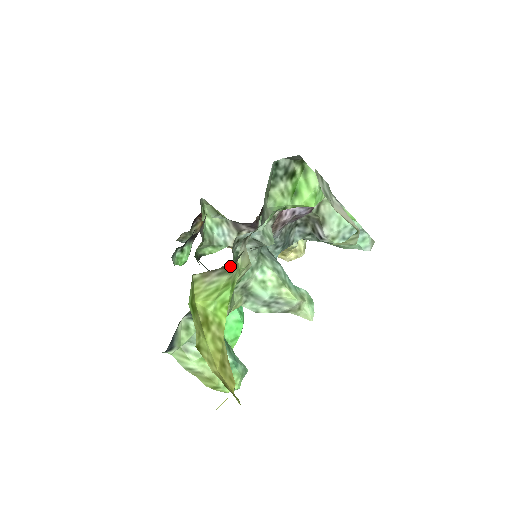
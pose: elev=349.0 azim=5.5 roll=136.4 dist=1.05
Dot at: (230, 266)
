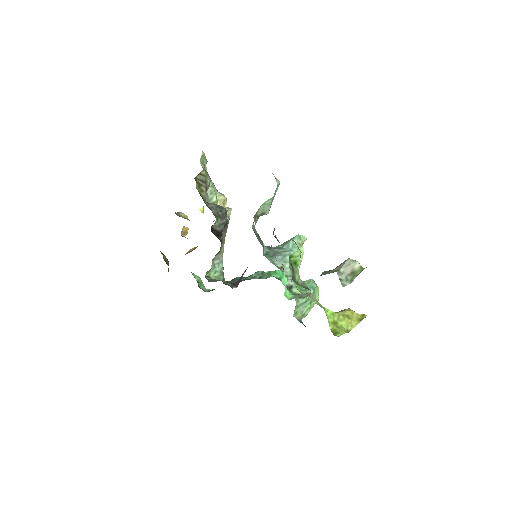
Dot at: occluded
